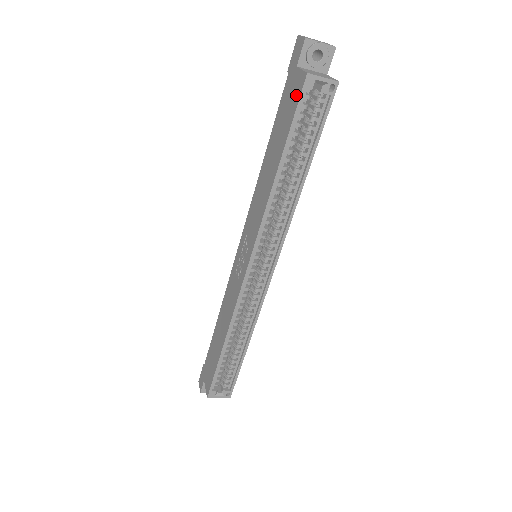
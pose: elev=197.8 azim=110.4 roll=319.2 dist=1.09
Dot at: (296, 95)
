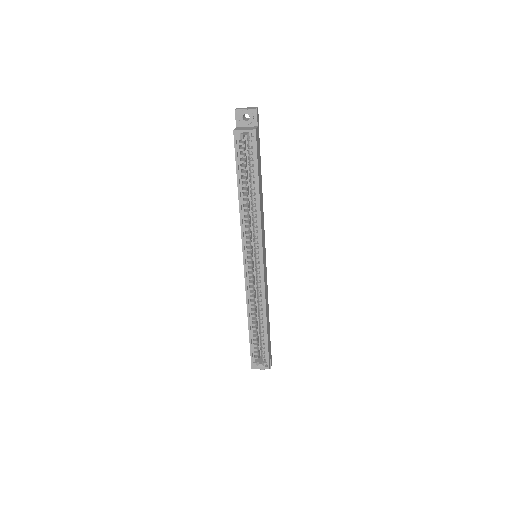
Dot at: (235, 145)
